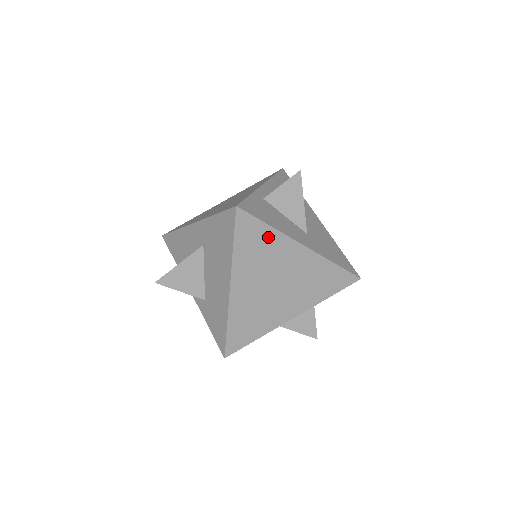
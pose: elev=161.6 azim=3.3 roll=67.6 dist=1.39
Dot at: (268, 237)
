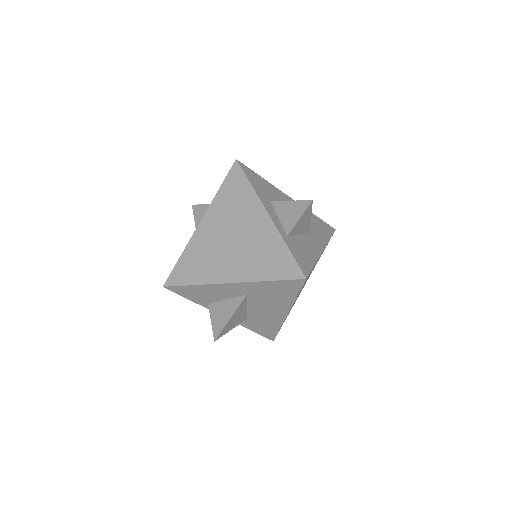
Dot at: occluded
